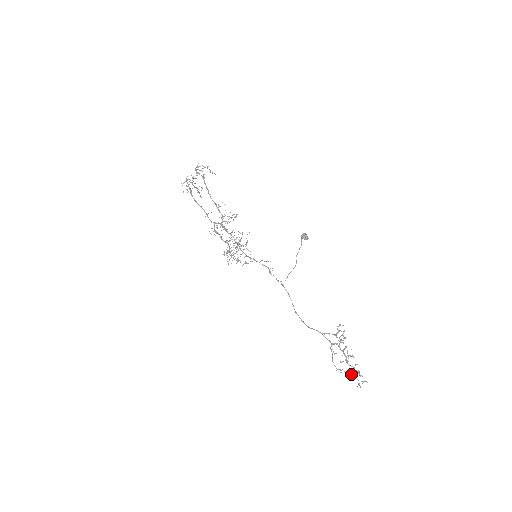
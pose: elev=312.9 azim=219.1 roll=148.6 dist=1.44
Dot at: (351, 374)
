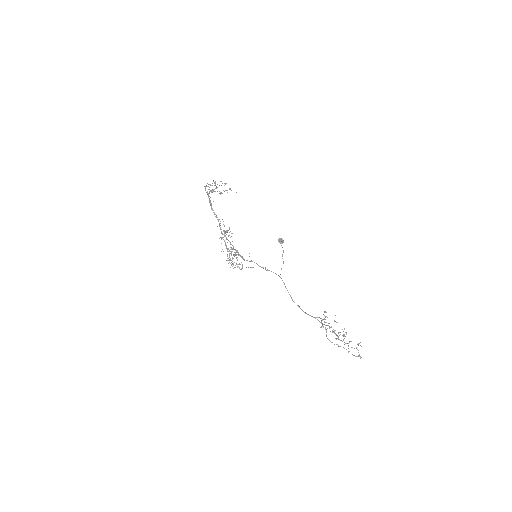
Dot at: (346, 349)
